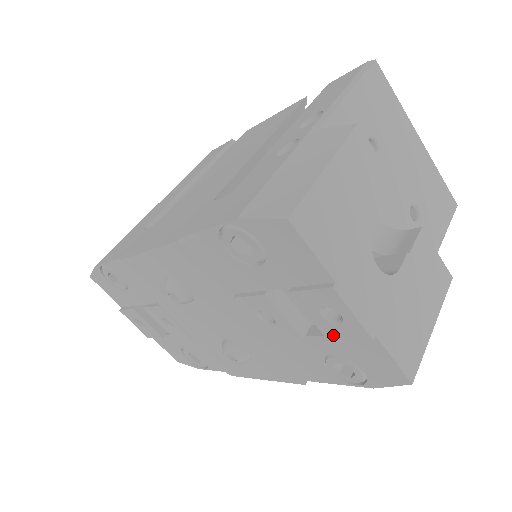
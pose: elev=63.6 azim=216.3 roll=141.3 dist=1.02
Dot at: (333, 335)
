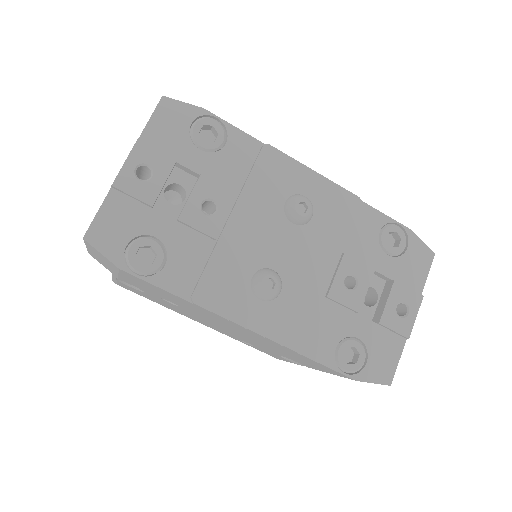
Dot at: (387, 322)
